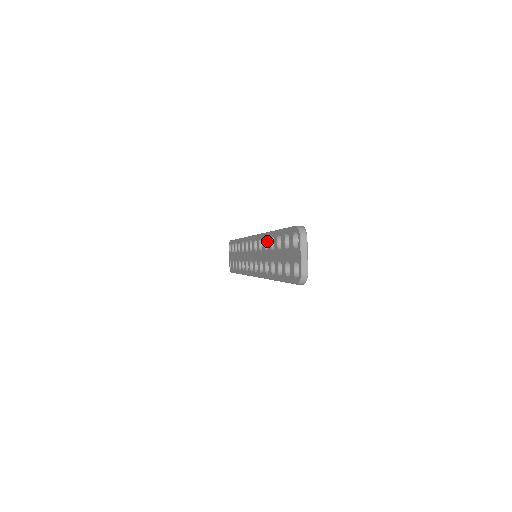
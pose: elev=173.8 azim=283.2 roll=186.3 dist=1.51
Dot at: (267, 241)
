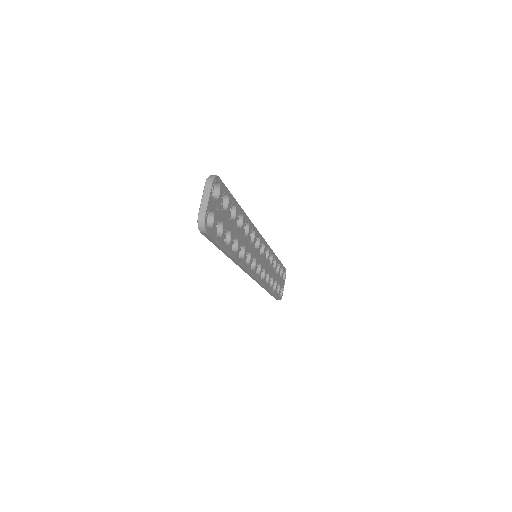
Dot at: (246, 228)
